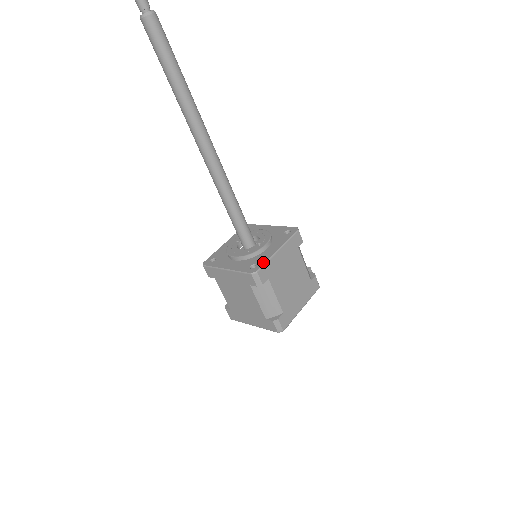
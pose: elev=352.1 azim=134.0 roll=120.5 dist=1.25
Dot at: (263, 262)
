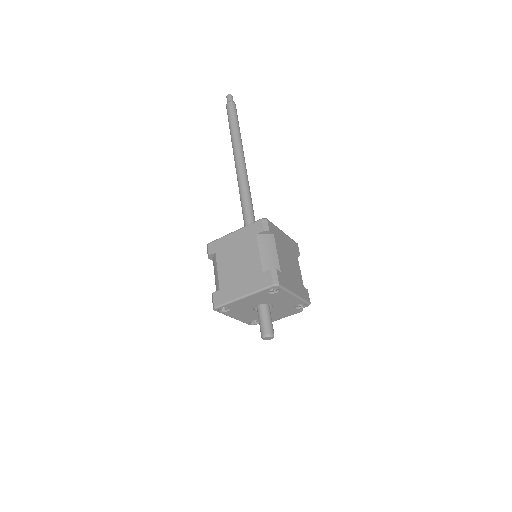
Dot at: occluded
